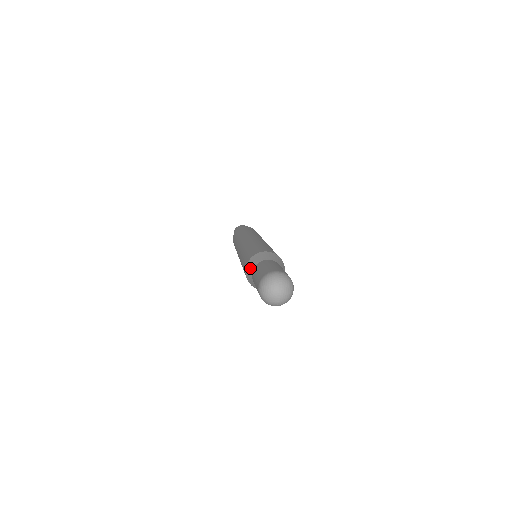
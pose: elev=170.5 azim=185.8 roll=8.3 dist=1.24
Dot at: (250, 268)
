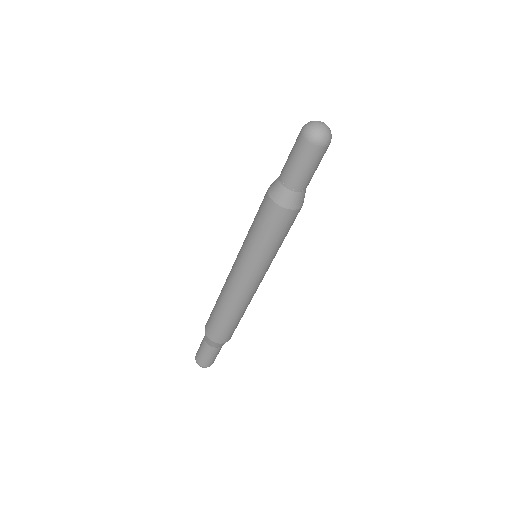
Dot at: occluded
